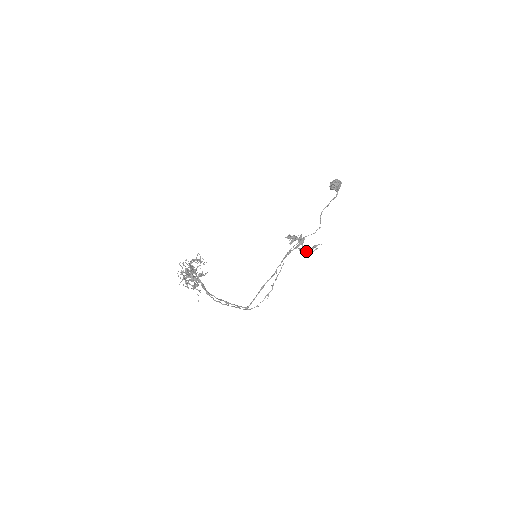
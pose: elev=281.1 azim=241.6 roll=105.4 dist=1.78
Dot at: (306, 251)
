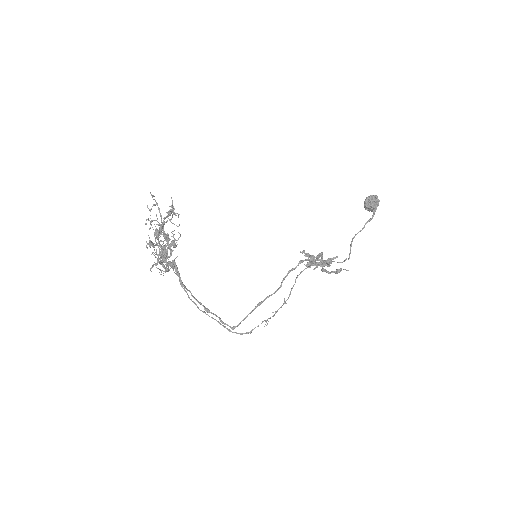
Dot at: occluded
